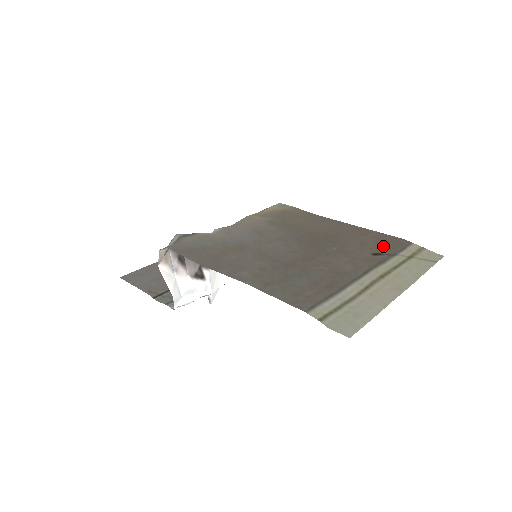
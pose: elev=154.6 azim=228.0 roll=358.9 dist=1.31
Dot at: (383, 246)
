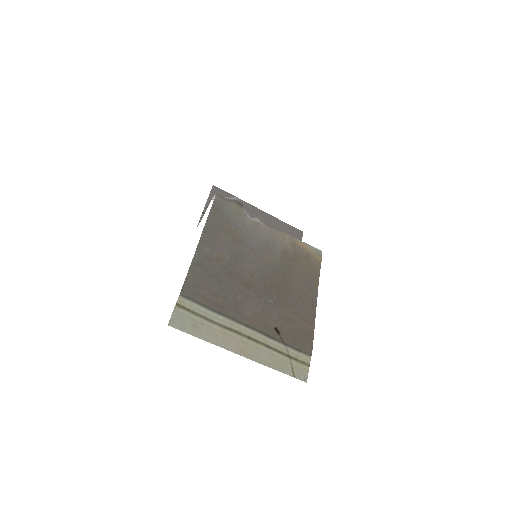
Dot at: (292, 334)
